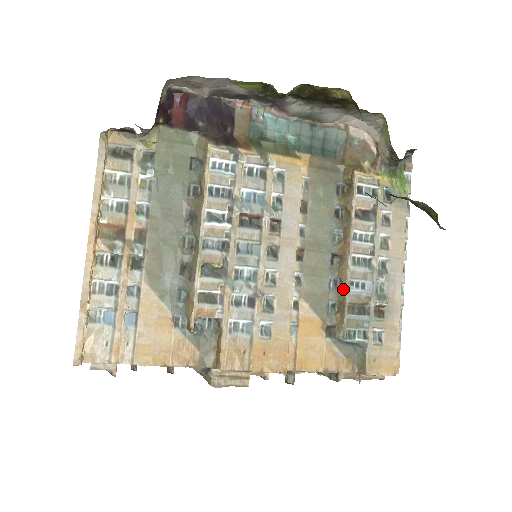
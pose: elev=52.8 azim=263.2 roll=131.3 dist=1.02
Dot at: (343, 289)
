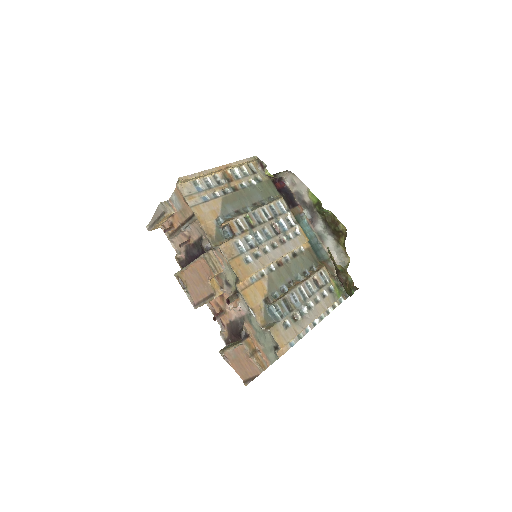
Dot at: (287, 292)
